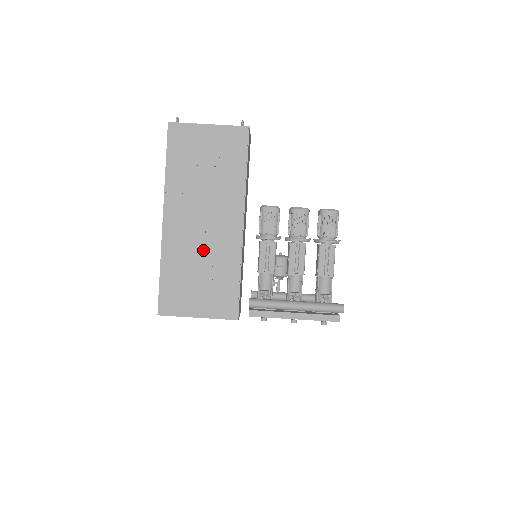
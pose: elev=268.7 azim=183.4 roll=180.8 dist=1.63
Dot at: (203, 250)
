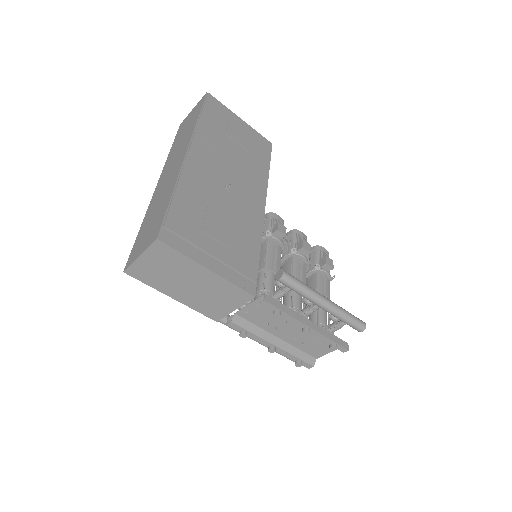
Dot at: (226, 204)
